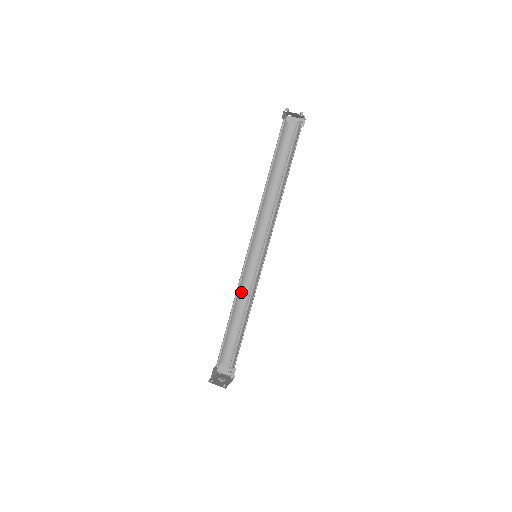
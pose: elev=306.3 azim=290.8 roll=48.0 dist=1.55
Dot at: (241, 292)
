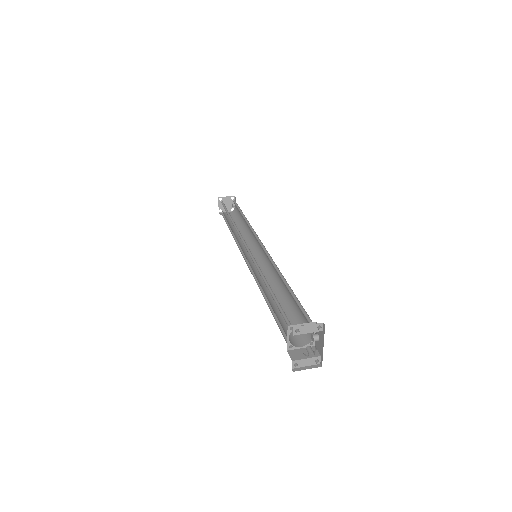
Dot at: (261, 285)
